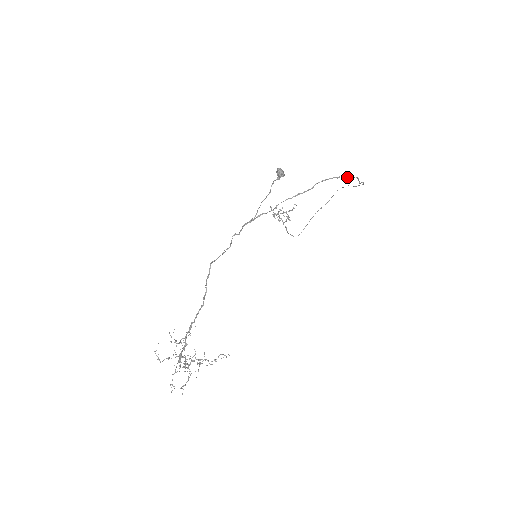
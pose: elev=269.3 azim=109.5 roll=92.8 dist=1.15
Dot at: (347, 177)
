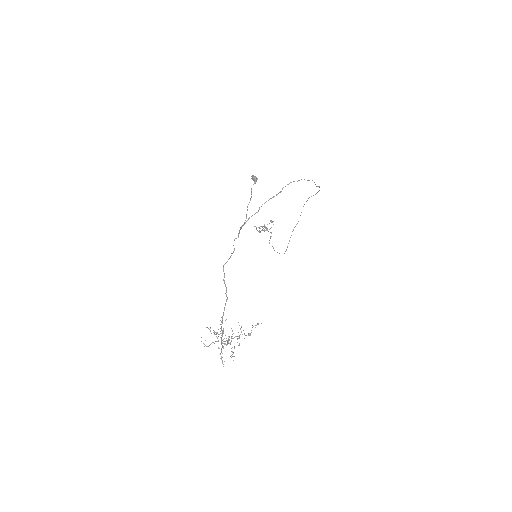
Dot at: occluded
